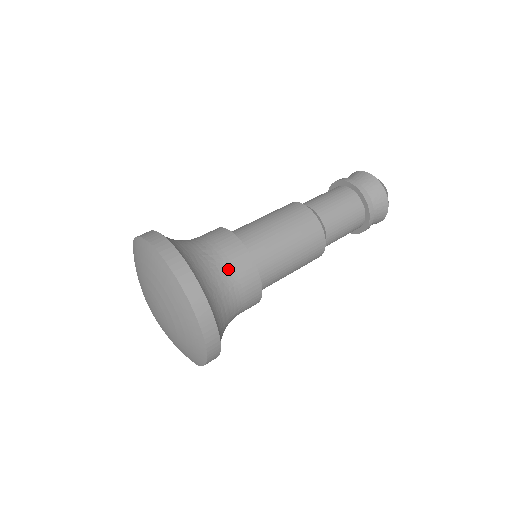
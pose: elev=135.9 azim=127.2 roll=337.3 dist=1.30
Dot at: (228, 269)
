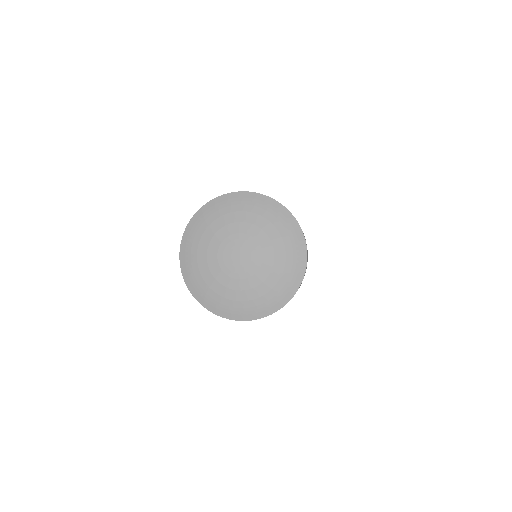
Dot at: occluded
